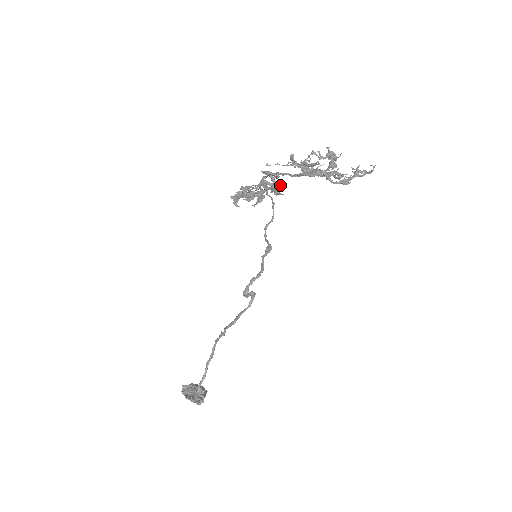
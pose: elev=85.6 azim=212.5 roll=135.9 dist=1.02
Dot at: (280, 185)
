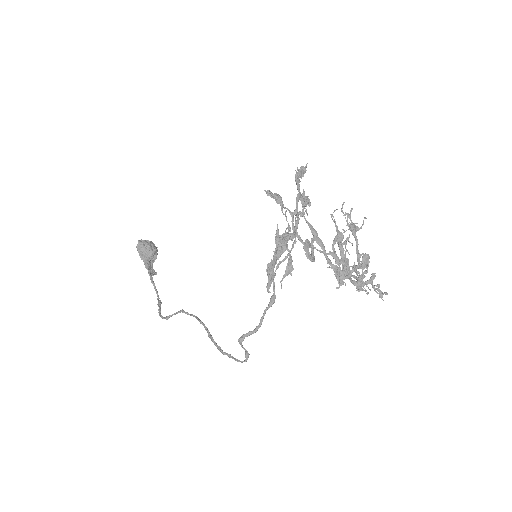
Dot at: (310, 204)
